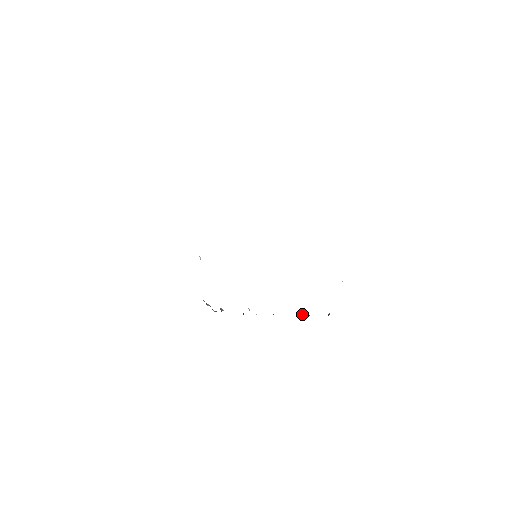
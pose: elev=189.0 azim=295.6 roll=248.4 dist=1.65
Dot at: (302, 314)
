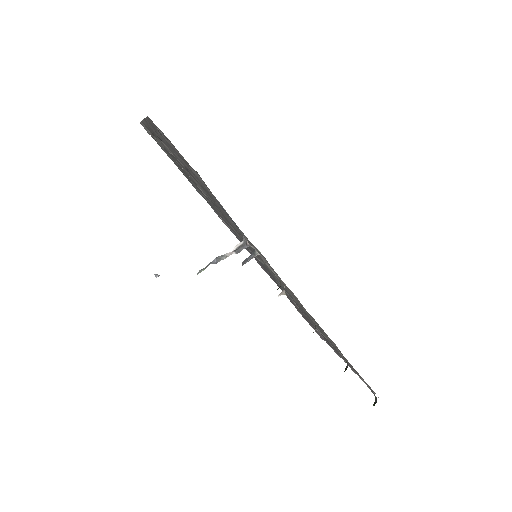
Dot at: (346, 367)
